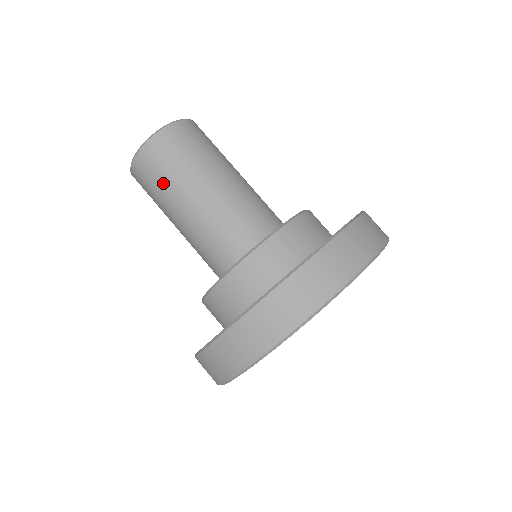
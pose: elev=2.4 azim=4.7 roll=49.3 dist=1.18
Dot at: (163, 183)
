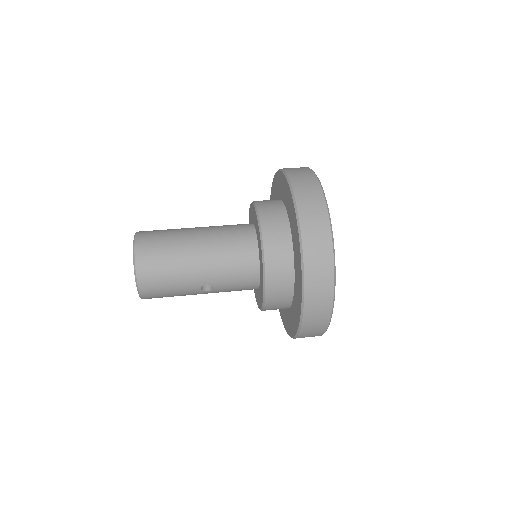
Dot at: (169, 258)
